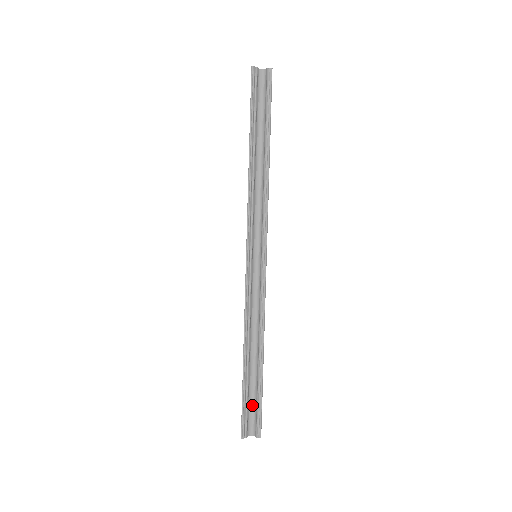
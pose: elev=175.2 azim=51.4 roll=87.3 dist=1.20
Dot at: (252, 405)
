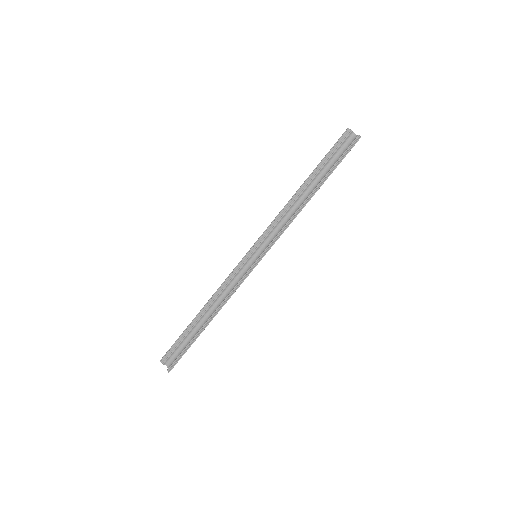
Dot at: (182, 349)
